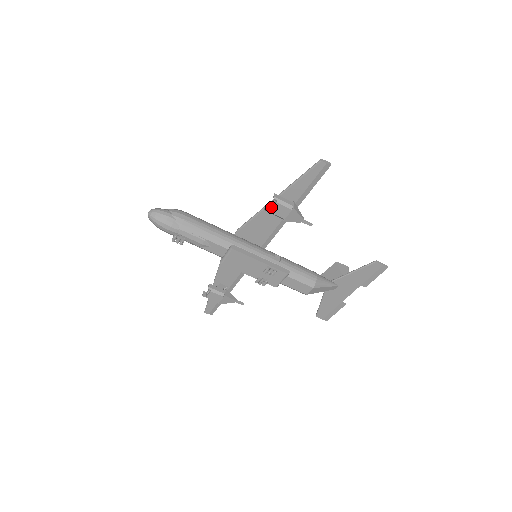
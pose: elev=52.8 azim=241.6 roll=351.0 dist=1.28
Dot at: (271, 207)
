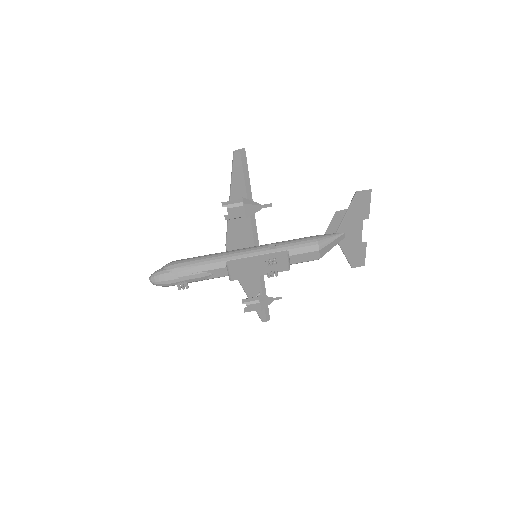
Dot at: (228, 215)
